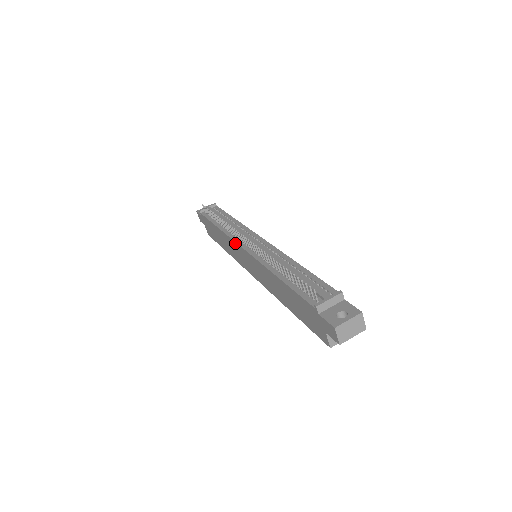
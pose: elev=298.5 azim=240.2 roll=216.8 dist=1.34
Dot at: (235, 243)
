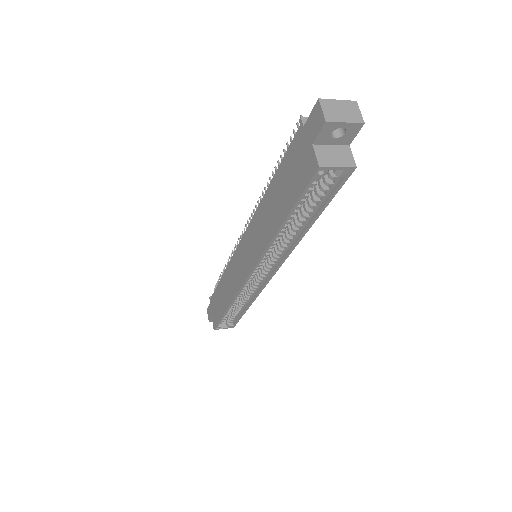
Dot at: (235, 253)
